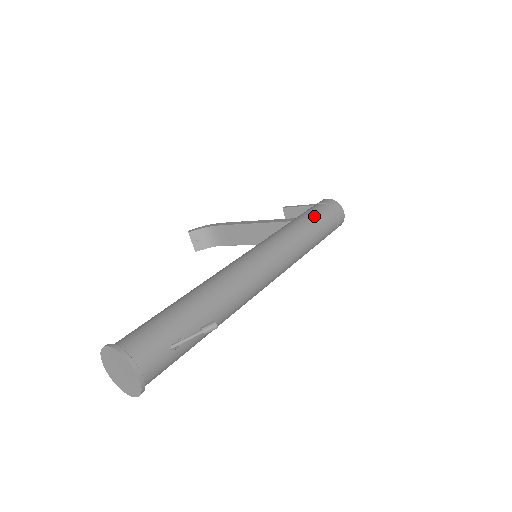
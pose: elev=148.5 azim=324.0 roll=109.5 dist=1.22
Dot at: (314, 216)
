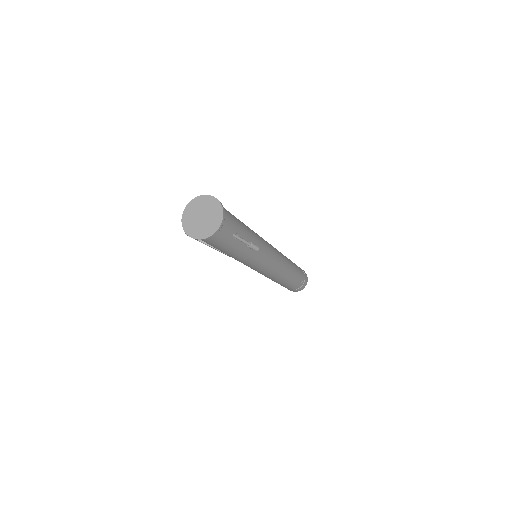
Dot at: (298, 267)
